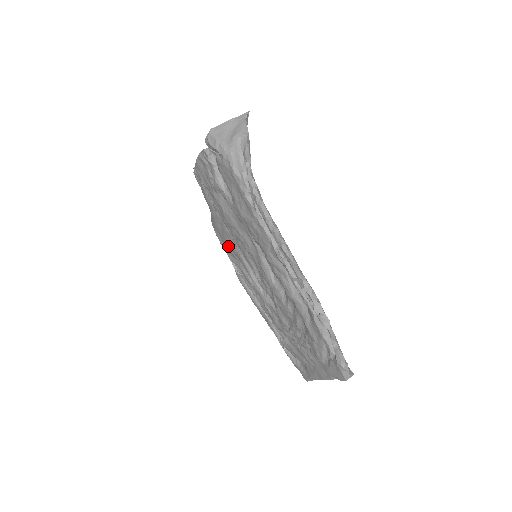
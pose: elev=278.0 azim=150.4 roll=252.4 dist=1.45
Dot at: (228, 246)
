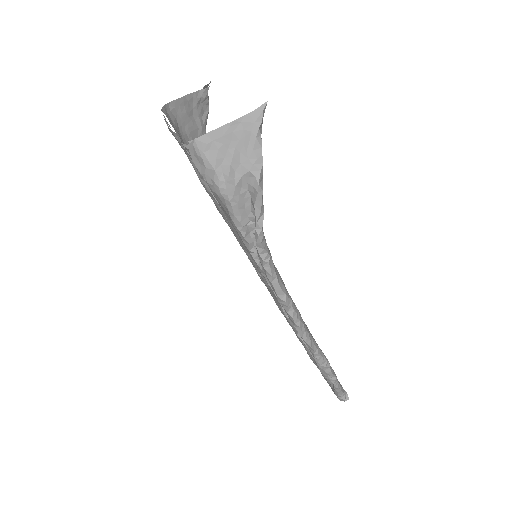
Dot at: occluded
